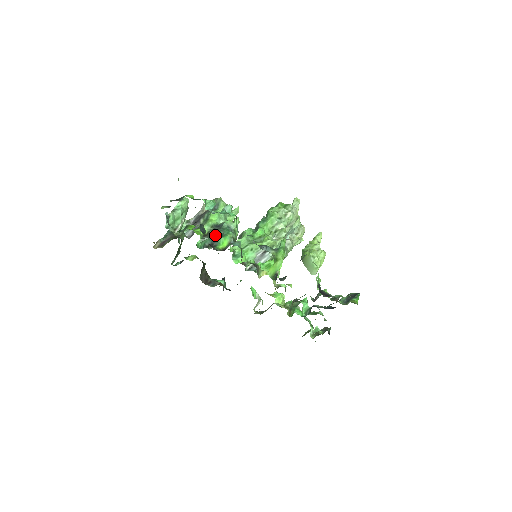
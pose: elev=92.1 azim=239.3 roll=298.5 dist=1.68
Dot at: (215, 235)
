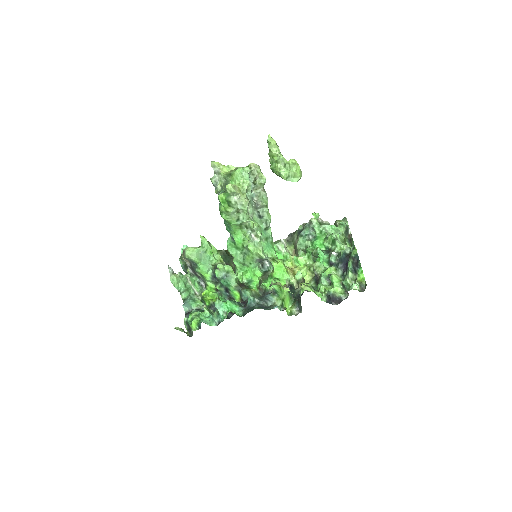
Dot at: (223, 288)
